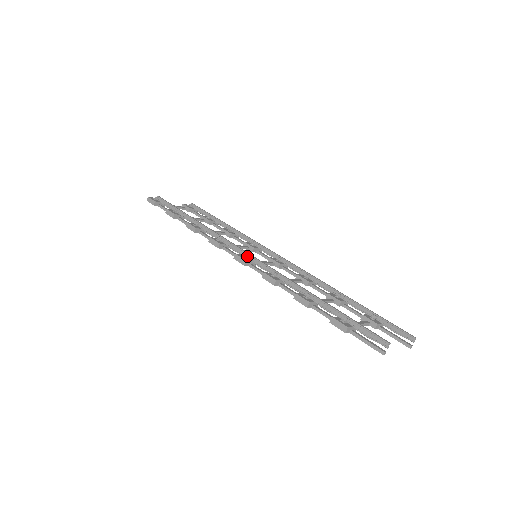
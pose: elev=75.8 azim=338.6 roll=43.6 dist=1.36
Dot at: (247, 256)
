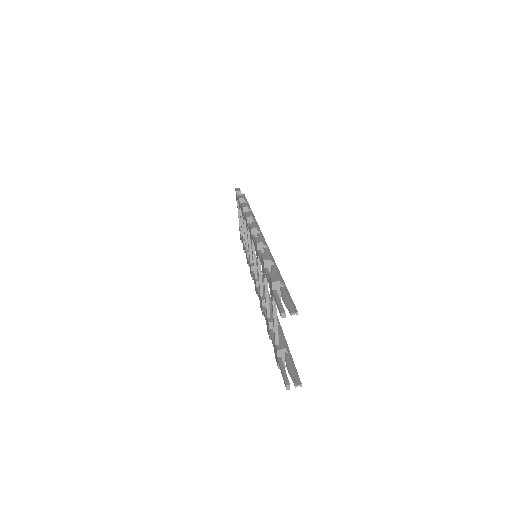
Dot at: (259, 232)
